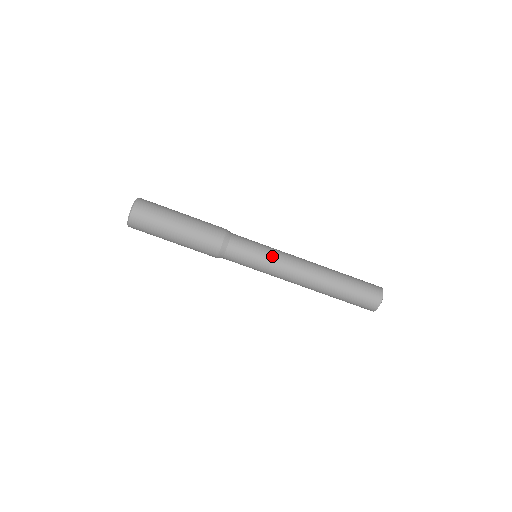
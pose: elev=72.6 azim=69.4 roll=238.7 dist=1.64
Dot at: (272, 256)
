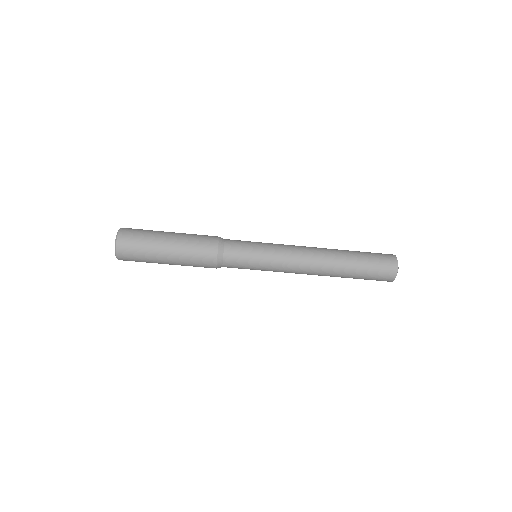
Dot at: (270, 269)
